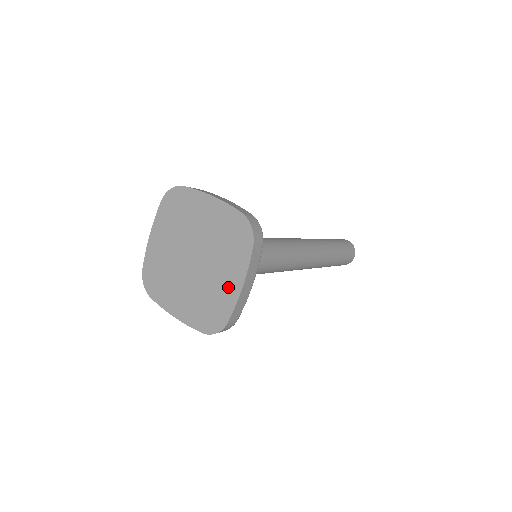
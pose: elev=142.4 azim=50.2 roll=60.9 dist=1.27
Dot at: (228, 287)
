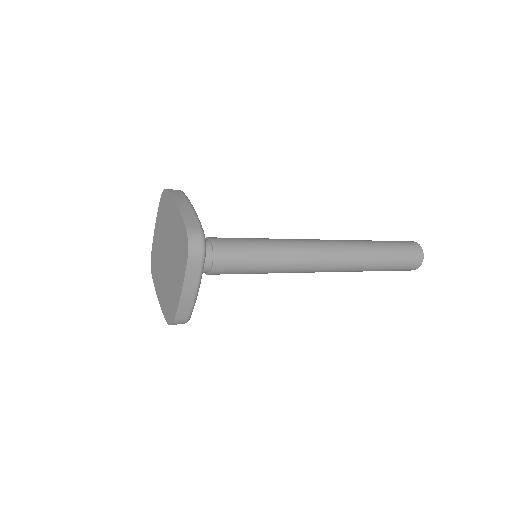
Dot at: (176, 290)
